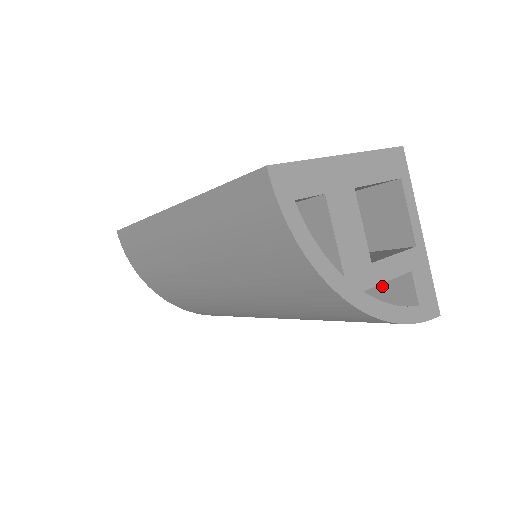
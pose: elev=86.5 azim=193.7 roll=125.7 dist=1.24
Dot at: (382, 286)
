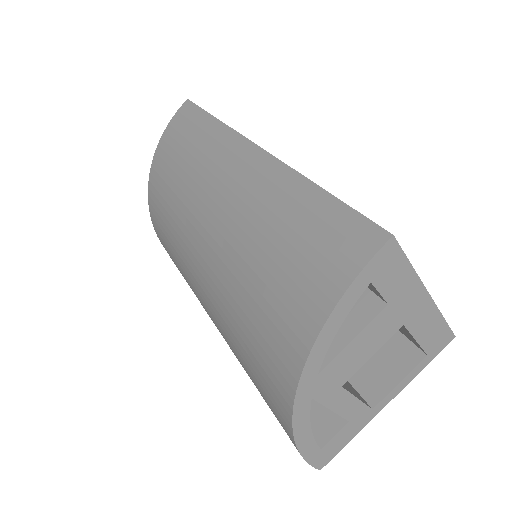
Dot at: (313, 399)
